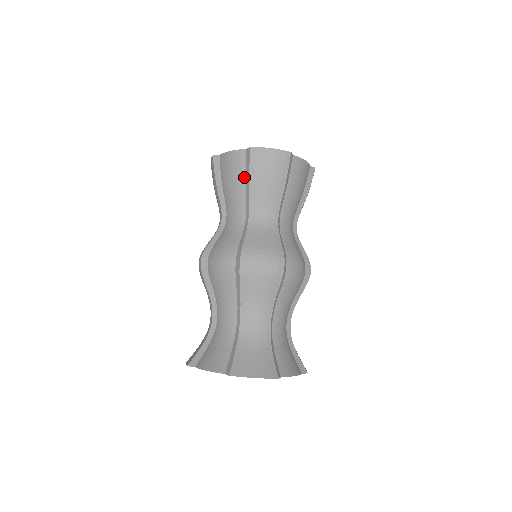
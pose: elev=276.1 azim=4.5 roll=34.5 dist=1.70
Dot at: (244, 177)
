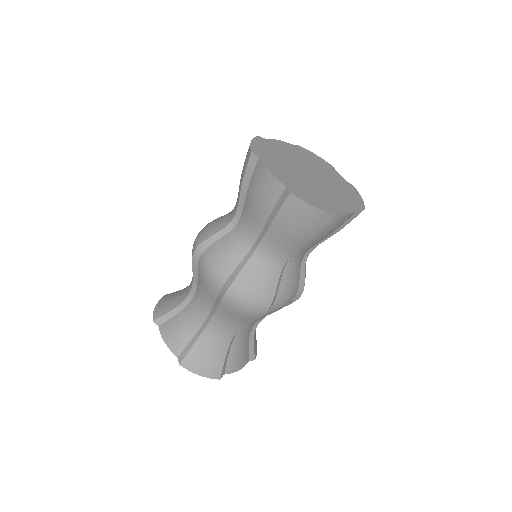
Dot at: (270, 210)
